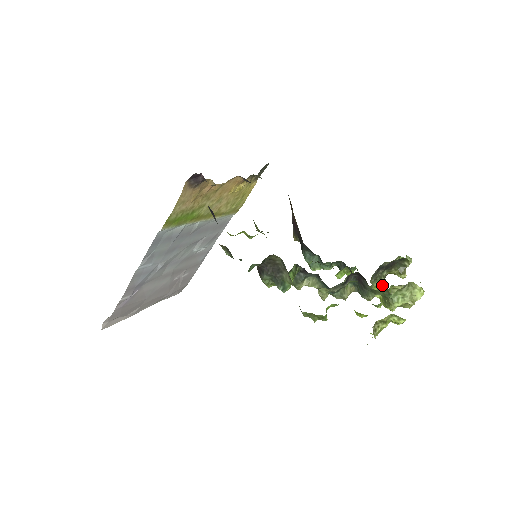
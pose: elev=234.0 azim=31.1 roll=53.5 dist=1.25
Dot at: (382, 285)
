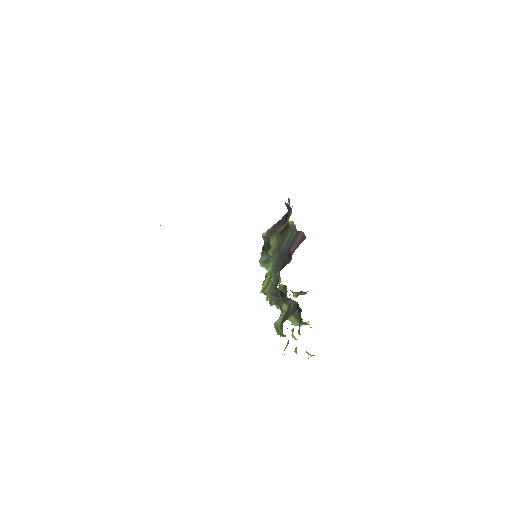
Dot at: occluded
